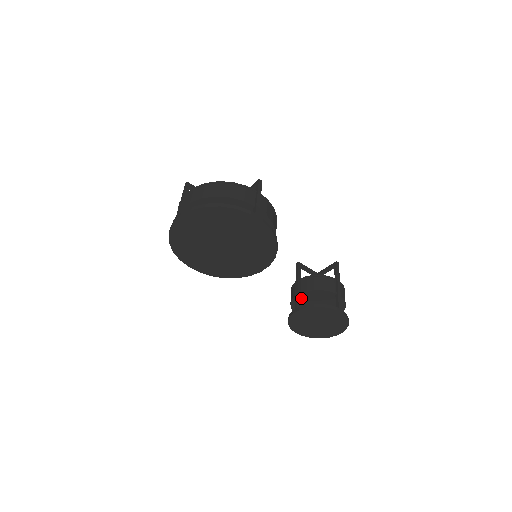
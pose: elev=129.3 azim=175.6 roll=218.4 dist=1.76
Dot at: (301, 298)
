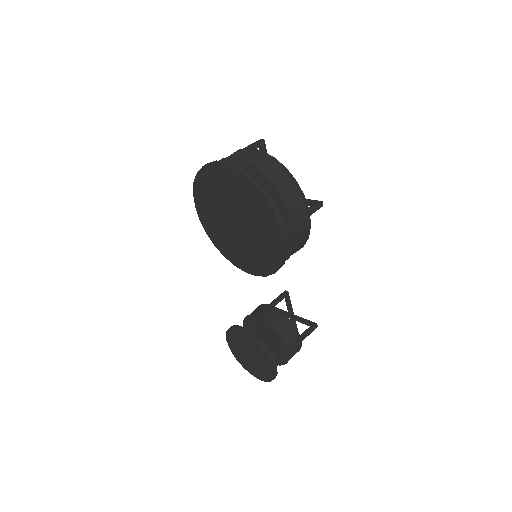
Dot at: (258, 322)
